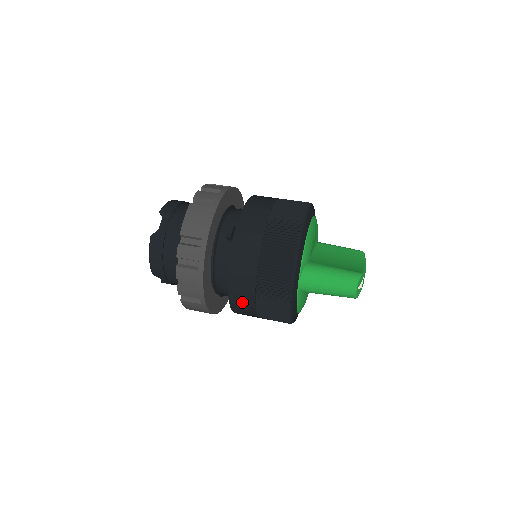
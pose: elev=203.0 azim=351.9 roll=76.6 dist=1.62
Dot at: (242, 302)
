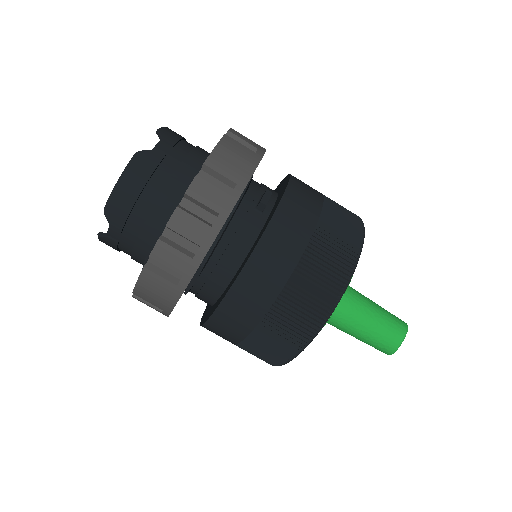
Dot at: (245, 305)
